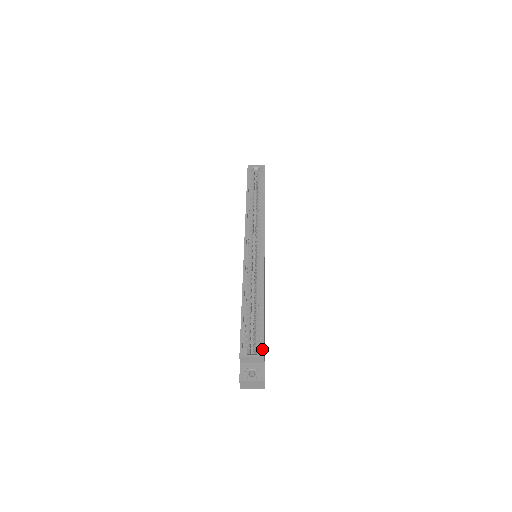
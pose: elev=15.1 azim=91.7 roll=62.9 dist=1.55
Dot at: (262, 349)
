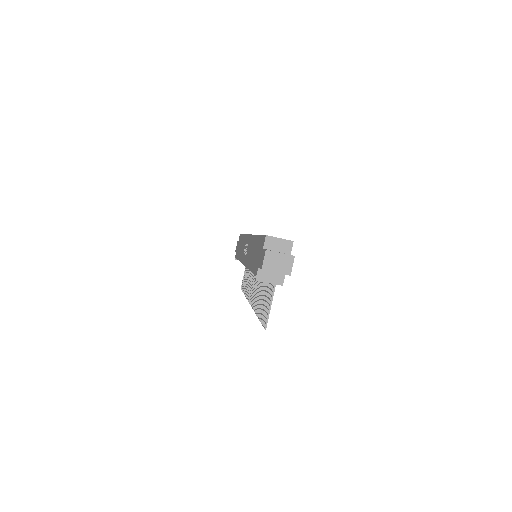
Dot at: occluded
